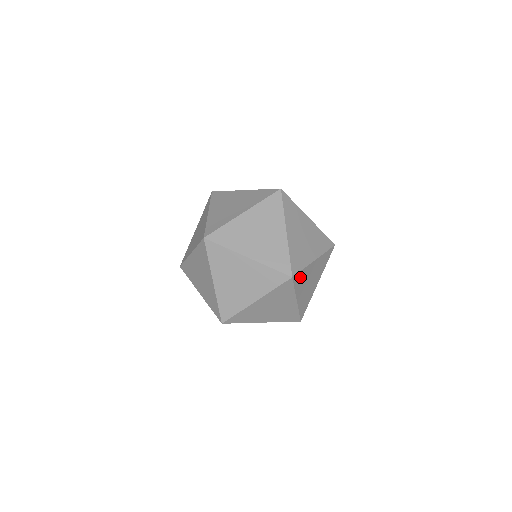
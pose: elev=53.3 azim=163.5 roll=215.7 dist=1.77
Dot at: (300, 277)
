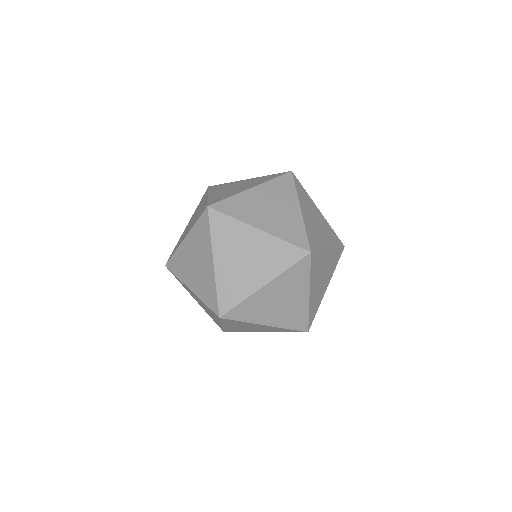
Dot at: (243, 310)
